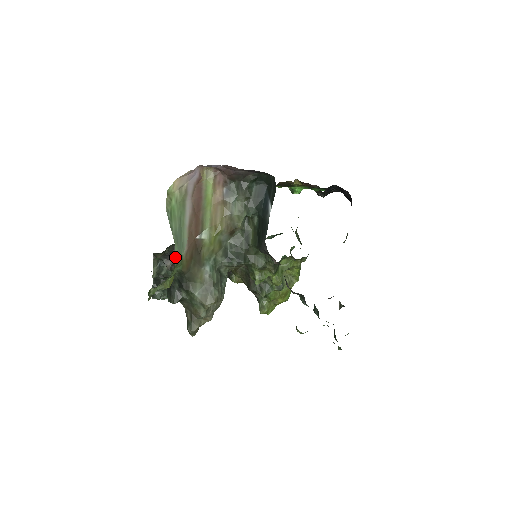
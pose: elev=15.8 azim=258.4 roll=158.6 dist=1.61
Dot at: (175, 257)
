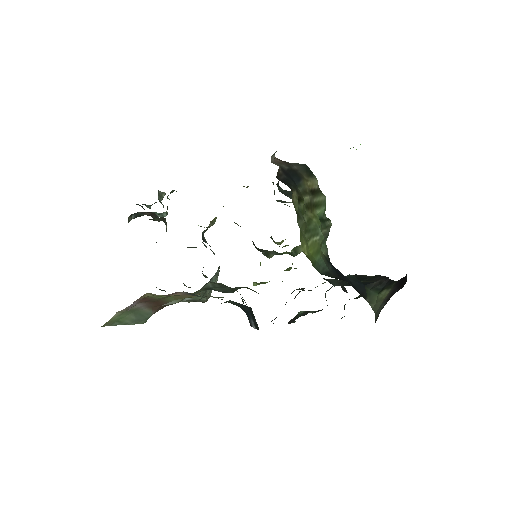
Dot at: (142, 323)
